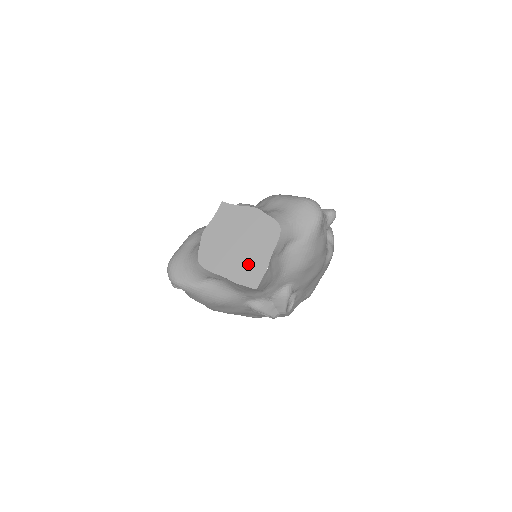
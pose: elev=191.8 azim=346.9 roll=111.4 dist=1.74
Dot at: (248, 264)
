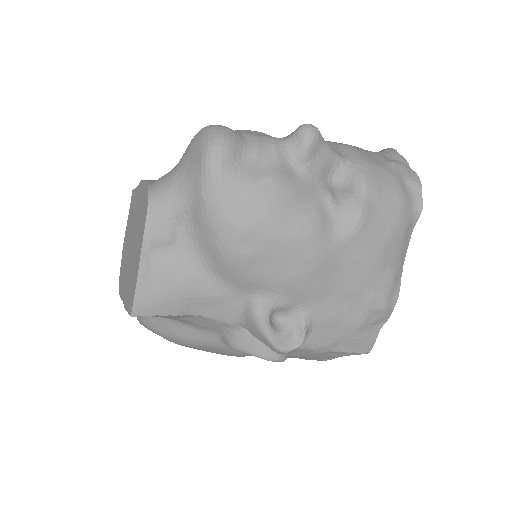
Dot at: (132, 275)
